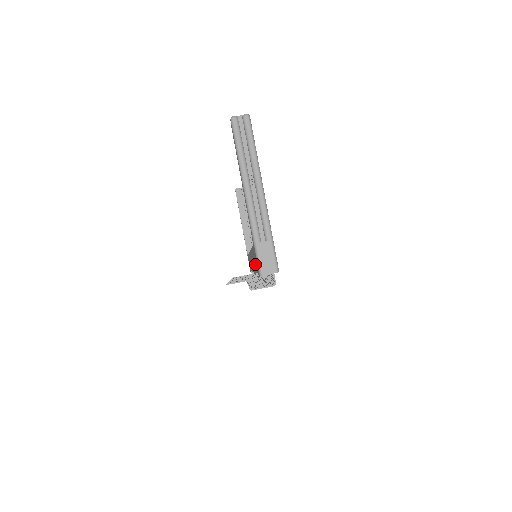
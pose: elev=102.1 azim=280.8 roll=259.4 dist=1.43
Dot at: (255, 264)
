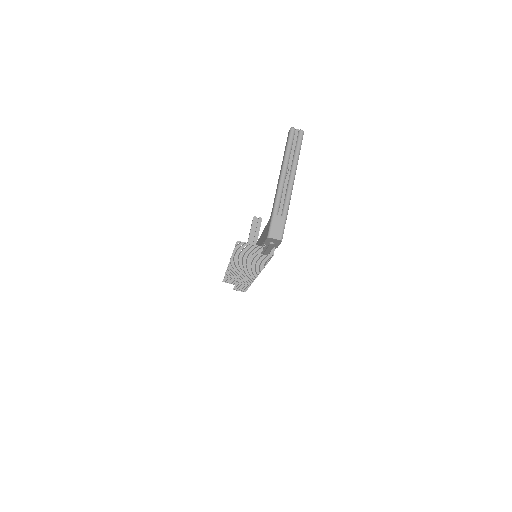
Dot at: (262, 240)
